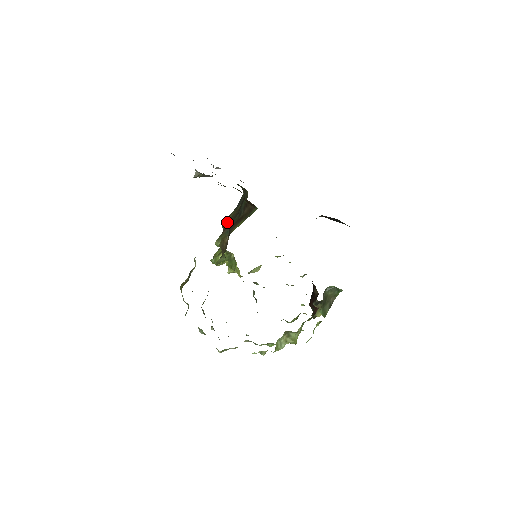
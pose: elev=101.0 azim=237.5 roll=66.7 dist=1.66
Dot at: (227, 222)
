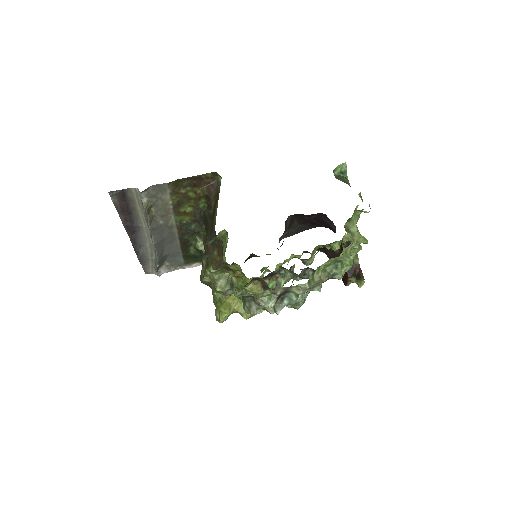
Dot at: occluded
